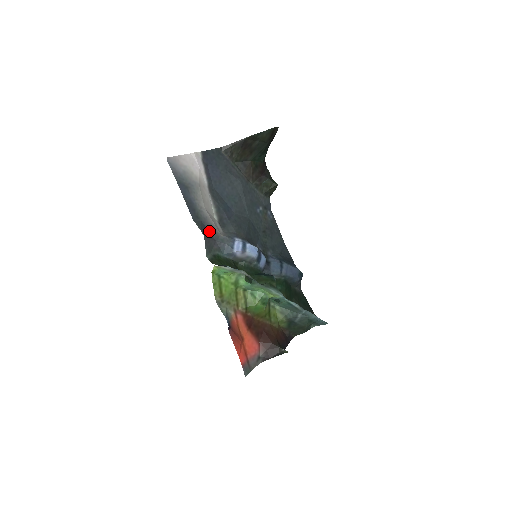
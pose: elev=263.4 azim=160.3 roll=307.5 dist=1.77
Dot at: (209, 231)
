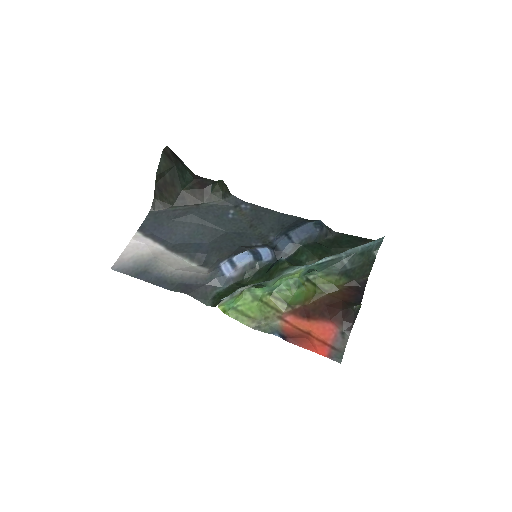
Dot at: (193, 283)
